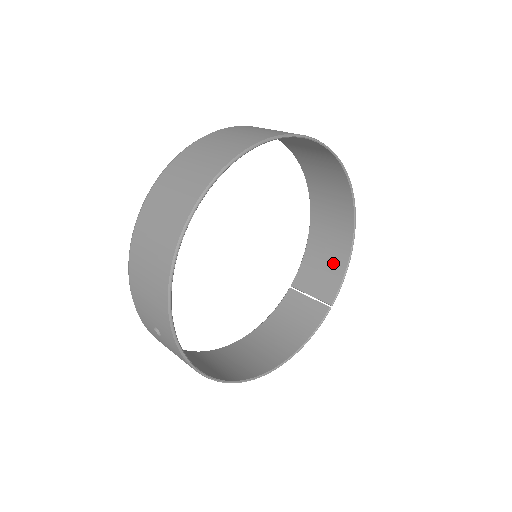
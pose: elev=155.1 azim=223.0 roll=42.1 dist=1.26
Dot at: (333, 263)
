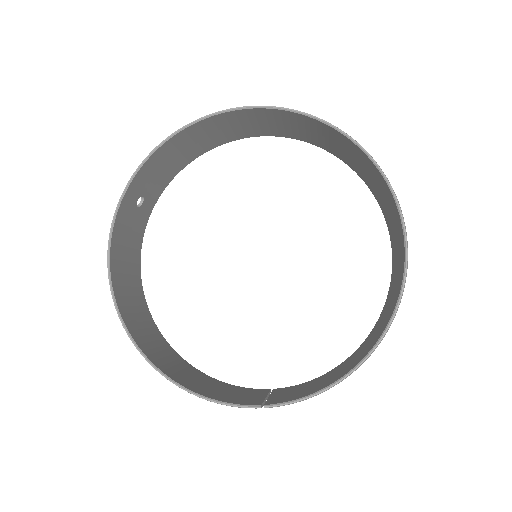
Dot at: (322, 384)
